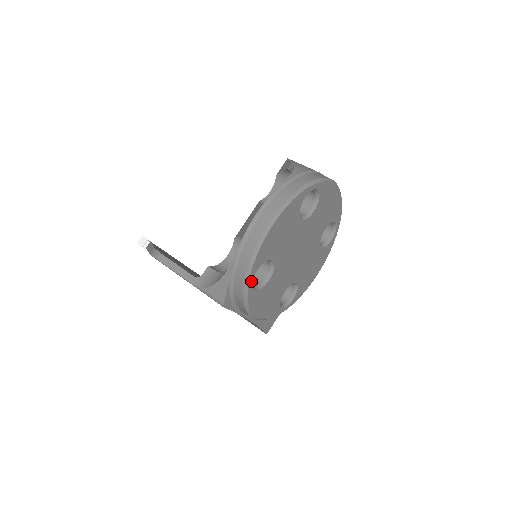
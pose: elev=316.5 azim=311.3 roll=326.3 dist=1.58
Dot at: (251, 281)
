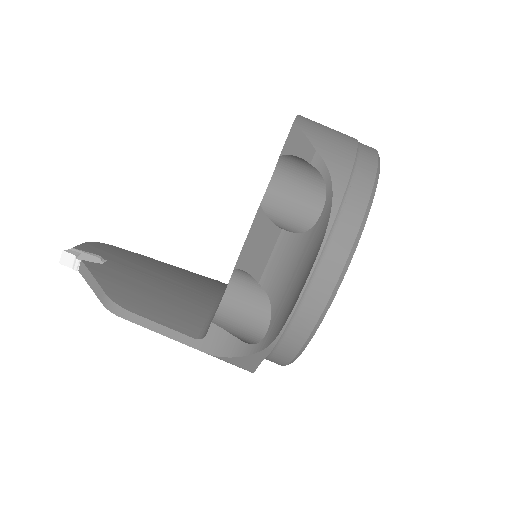
Dot at: occluded
